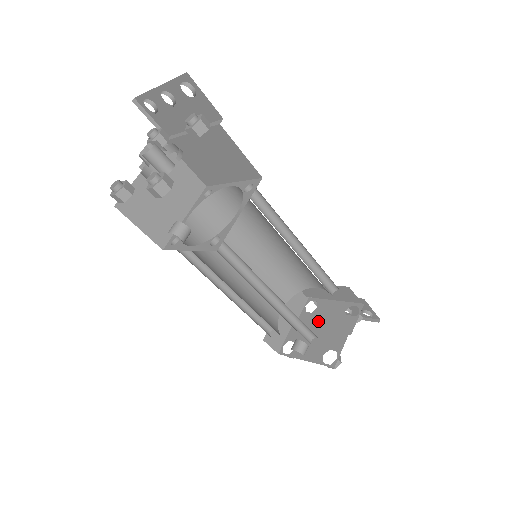
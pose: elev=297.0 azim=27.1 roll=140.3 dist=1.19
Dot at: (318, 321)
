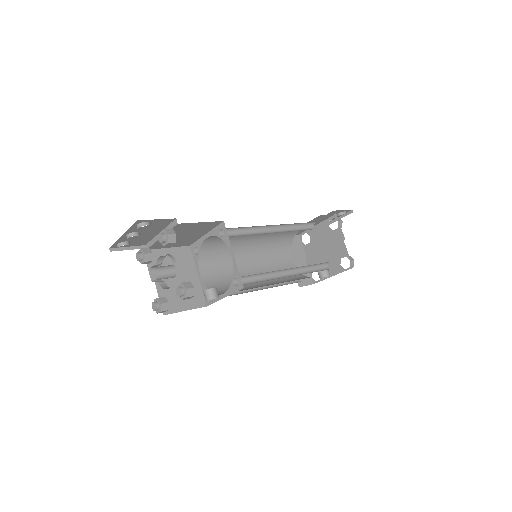
Dot at: (318, 245)
